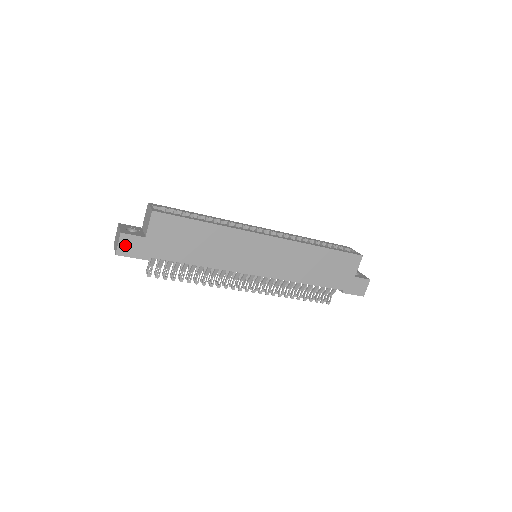
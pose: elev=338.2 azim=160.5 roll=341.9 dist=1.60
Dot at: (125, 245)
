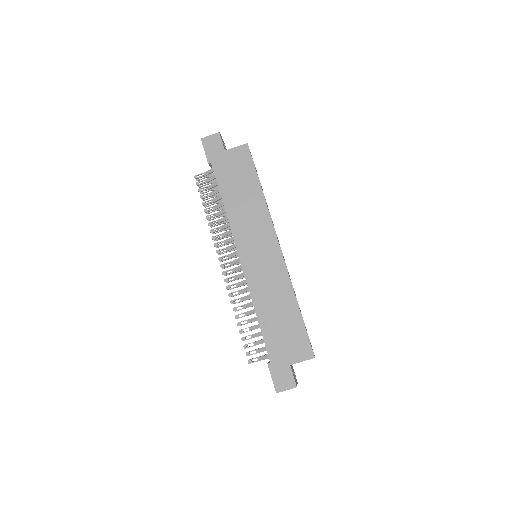
Dot at: (212, 140)
